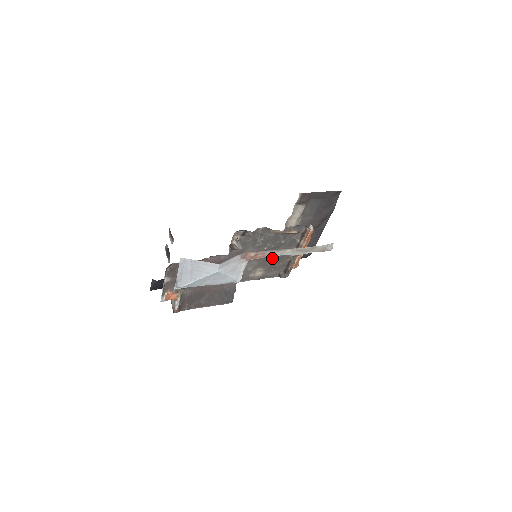
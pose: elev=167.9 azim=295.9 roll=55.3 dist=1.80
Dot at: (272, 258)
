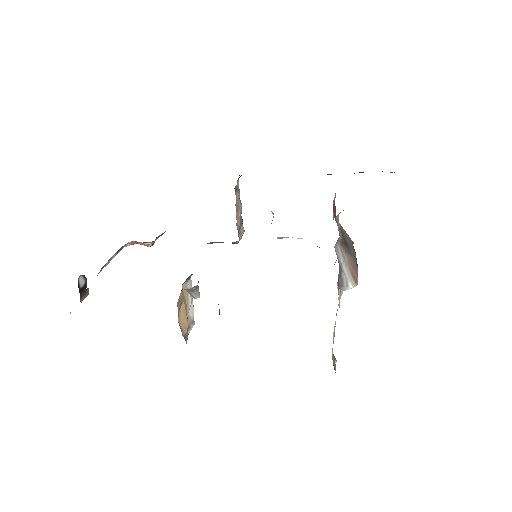
Dot at: occluded
